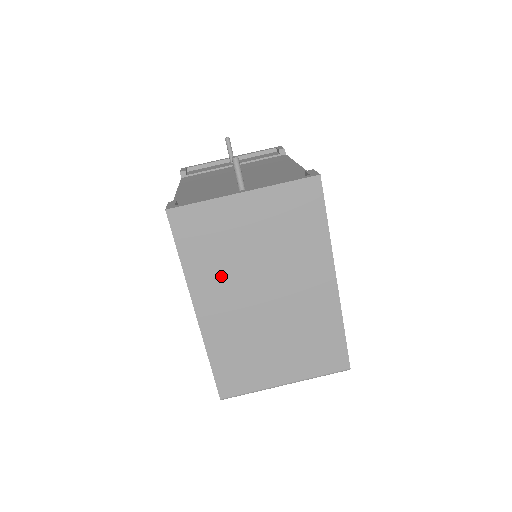
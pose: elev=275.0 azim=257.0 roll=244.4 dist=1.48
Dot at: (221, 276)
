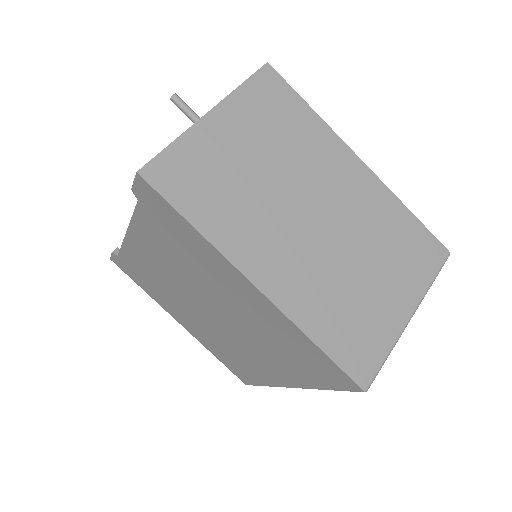
Dot at: (251, 220)
